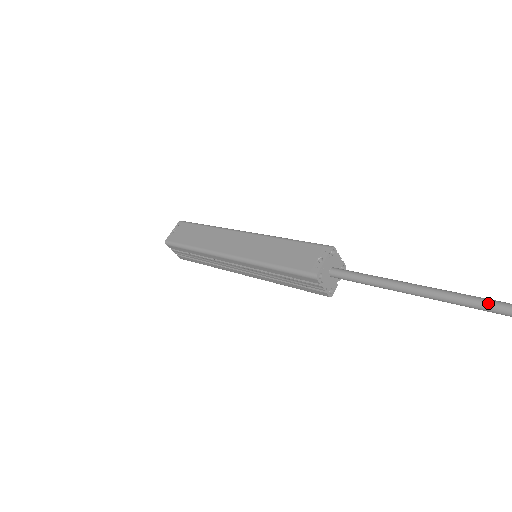
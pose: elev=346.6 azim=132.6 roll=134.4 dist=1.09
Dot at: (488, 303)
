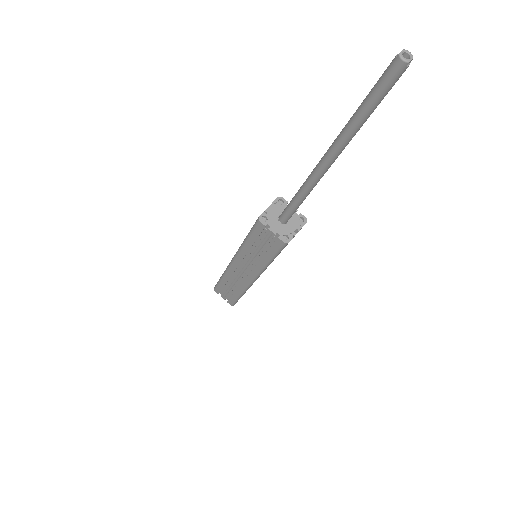
Dot at: (342, 129)
